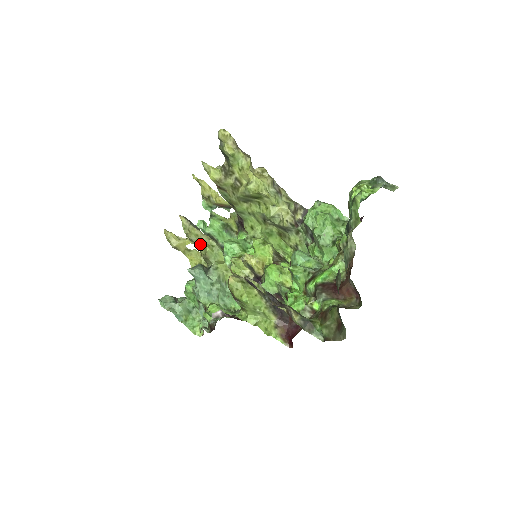
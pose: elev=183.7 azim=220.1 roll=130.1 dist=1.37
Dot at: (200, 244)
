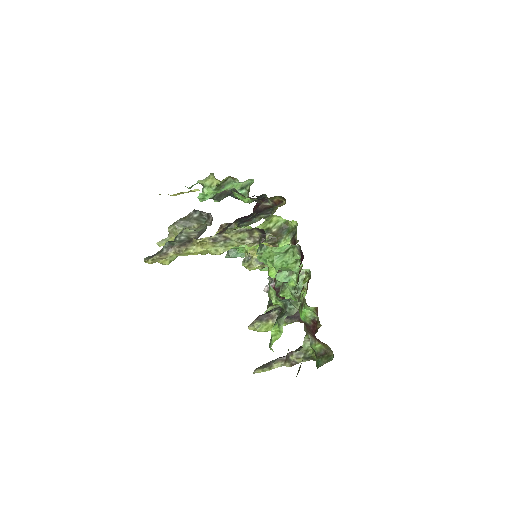
Dot at: occluded
